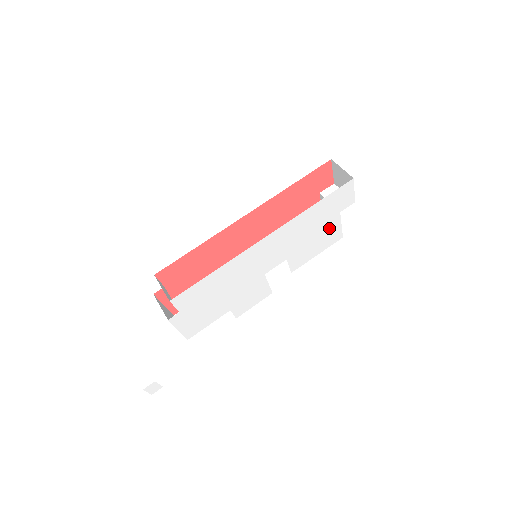
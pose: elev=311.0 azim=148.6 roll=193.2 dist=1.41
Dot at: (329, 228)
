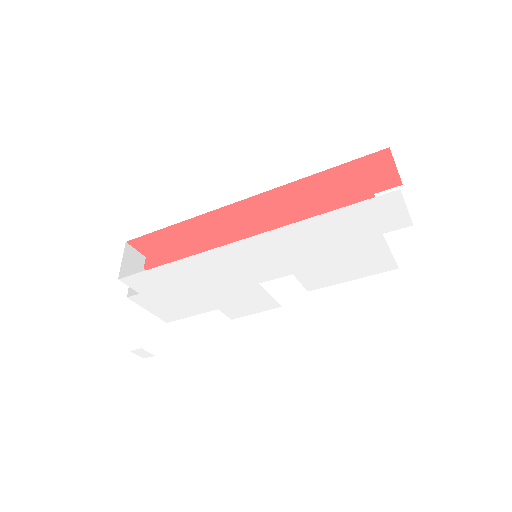
Dot at: (365, 251)
